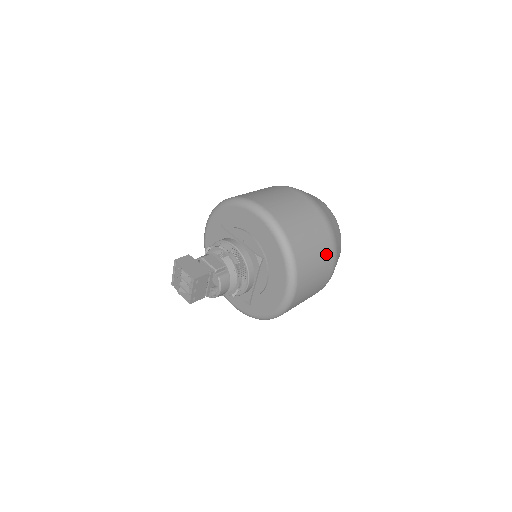
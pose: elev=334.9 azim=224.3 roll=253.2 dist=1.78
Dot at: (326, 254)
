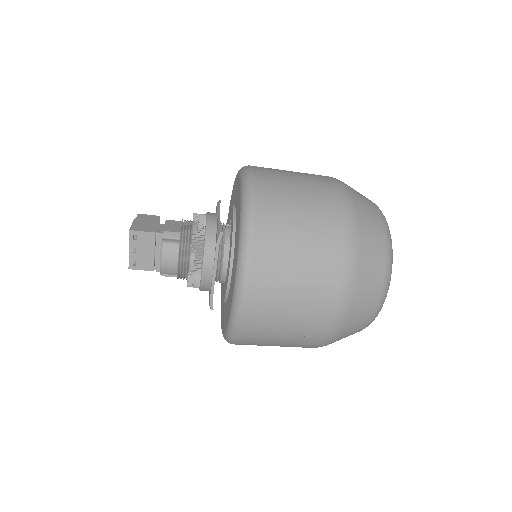
Dot at: (325, 261)
